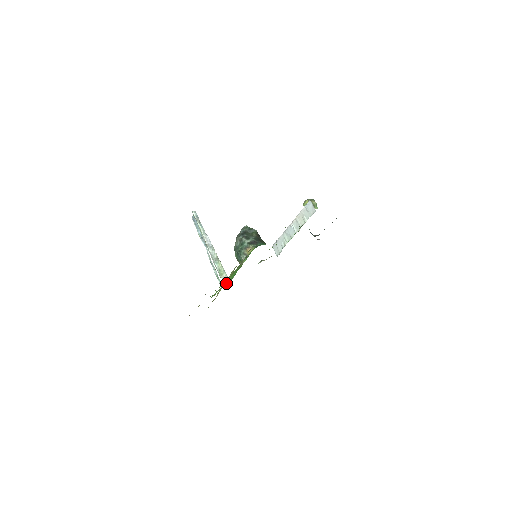
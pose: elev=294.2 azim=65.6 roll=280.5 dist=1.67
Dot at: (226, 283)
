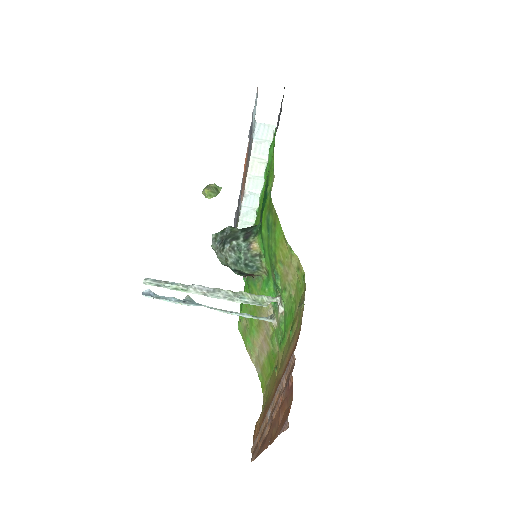
Dot at: (281, 301)
